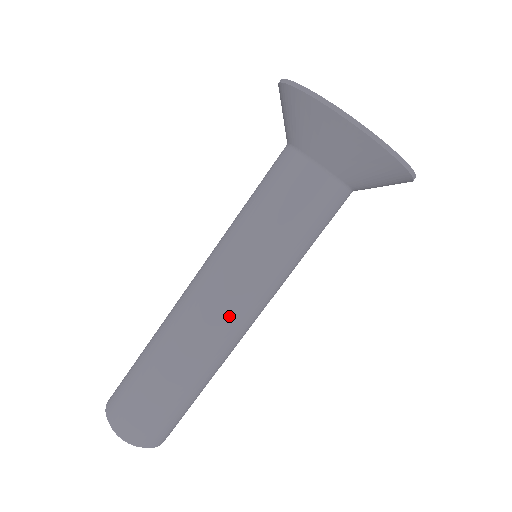
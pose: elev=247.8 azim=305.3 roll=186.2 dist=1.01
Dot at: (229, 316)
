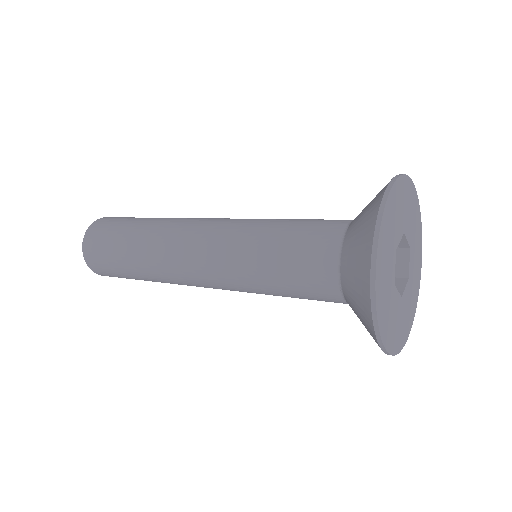
Dot at: (196, 276)
